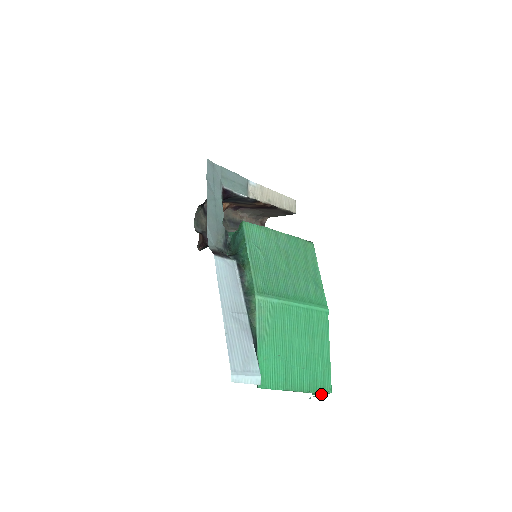
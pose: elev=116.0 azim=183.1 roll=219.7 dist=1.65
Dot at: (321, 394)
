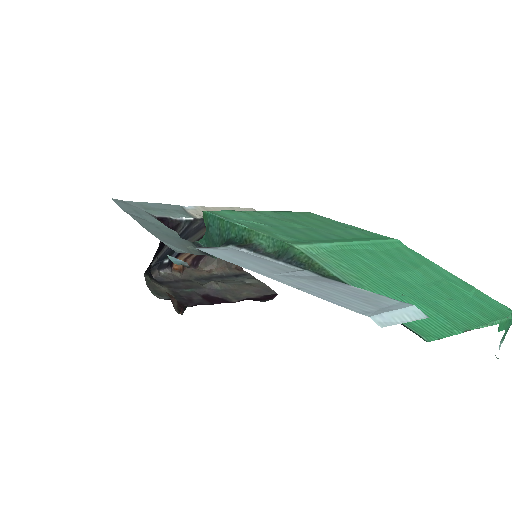
Dot at: (507, 327)
